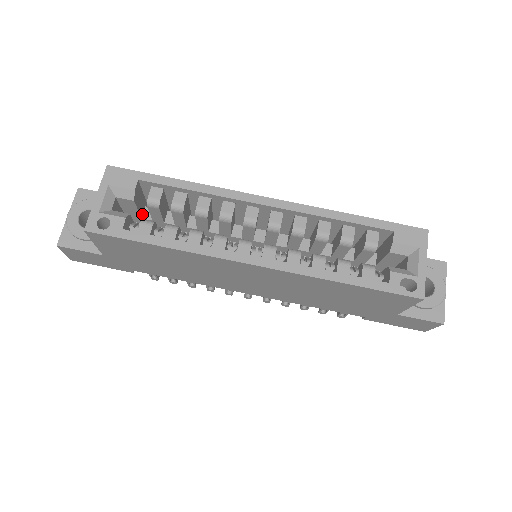
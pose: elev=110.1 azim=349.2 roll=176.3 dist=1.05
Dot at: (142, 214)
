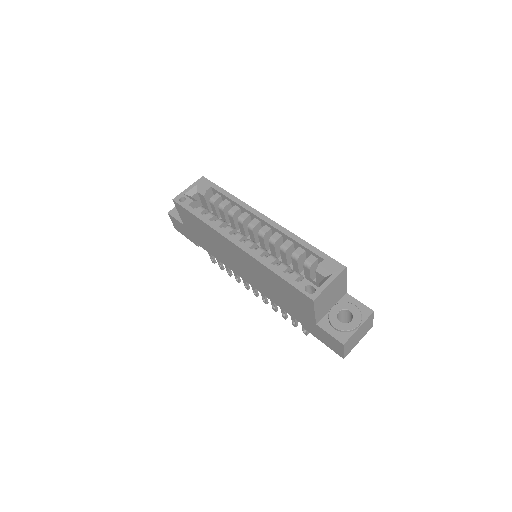
Dot at: (211, 210)
